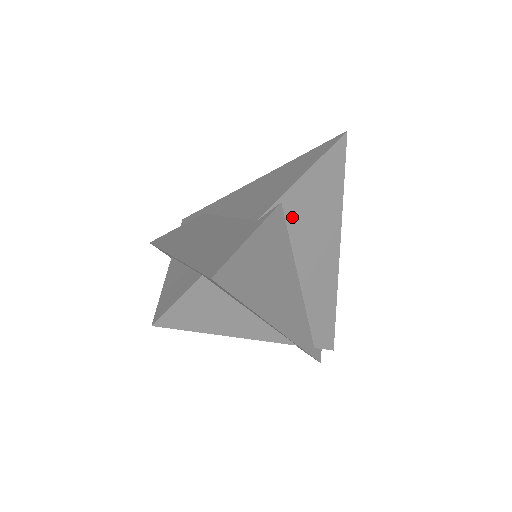
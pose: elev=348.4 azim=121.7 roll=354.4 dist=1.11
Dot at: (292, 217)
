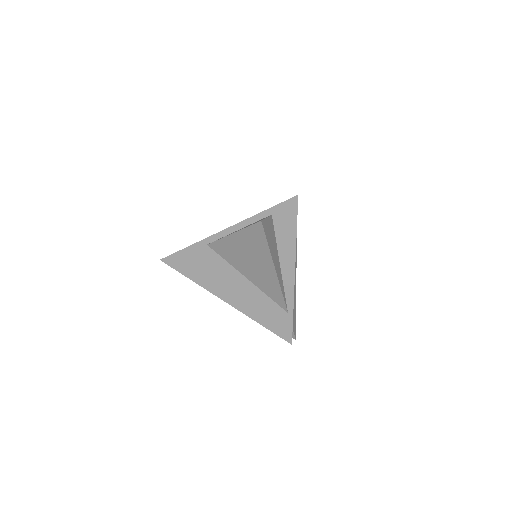
Dot at: occluded
